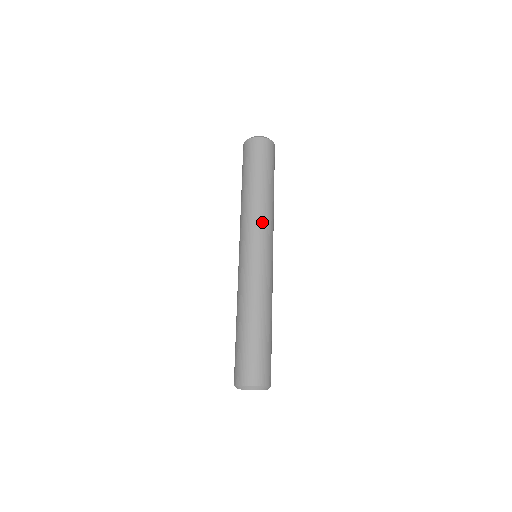
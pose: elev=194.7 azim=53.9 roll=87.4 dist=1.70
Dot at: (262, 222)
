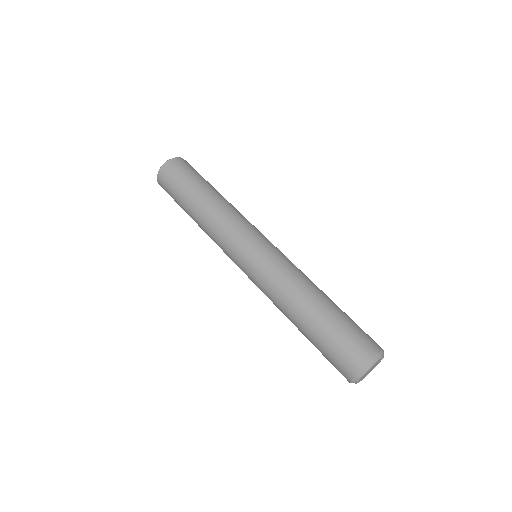
Dot at: (224, 229)
